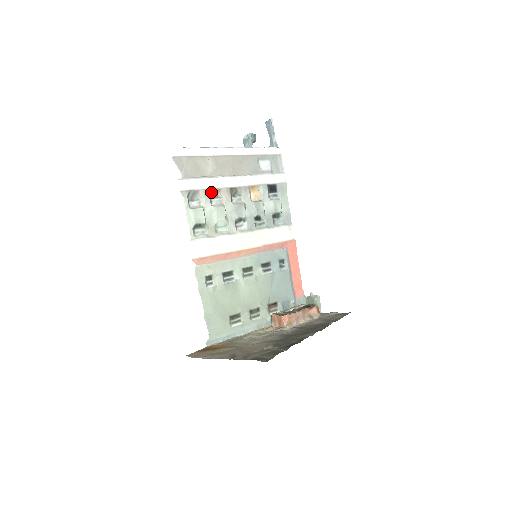
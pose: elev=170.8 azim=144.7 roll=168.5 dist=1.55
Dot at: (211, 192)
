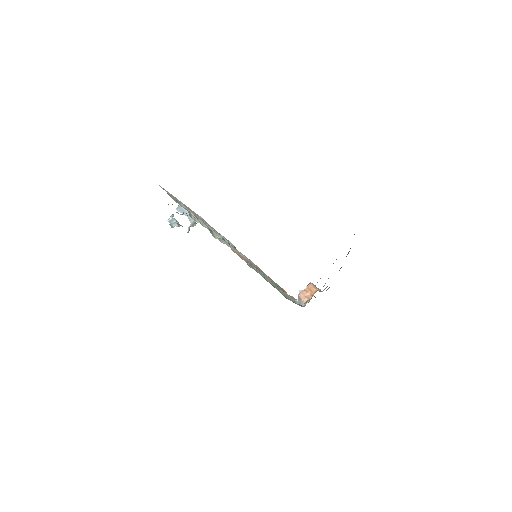
Dot at: occluded
